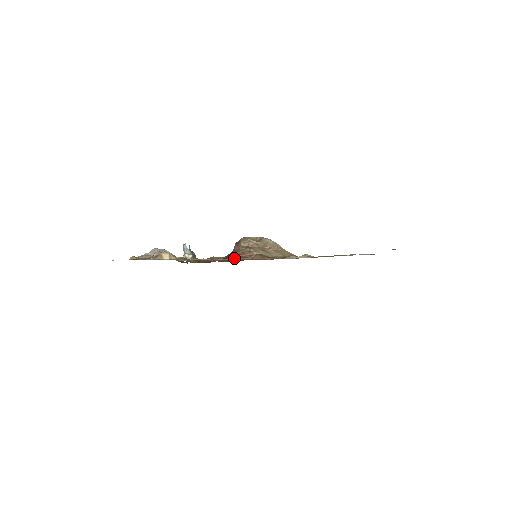
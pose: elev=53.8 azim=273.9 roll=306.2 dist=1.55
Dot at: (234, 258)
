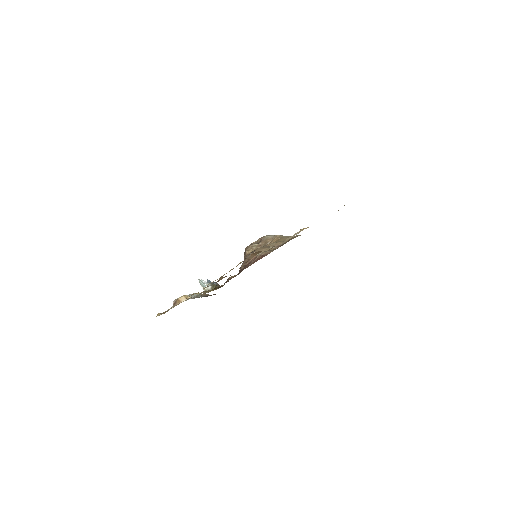
Dot at: occluded
